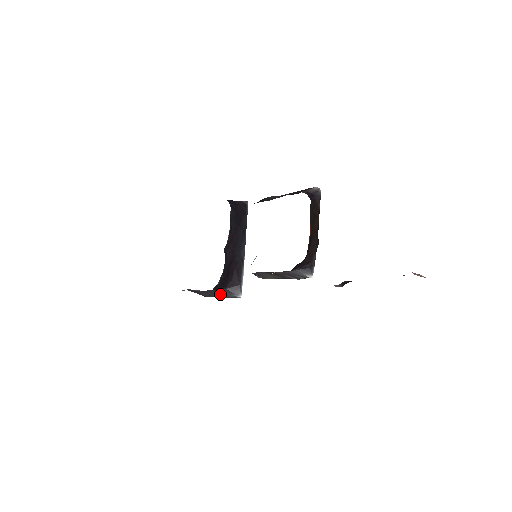
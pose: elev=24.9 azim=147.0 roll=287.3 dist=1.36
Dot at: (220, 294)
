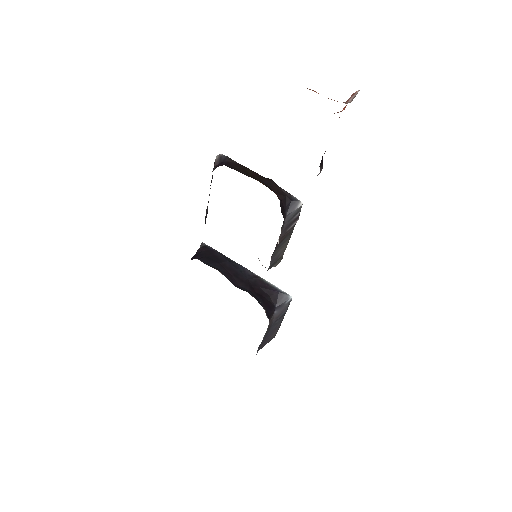
Dot at: (278, 317)
